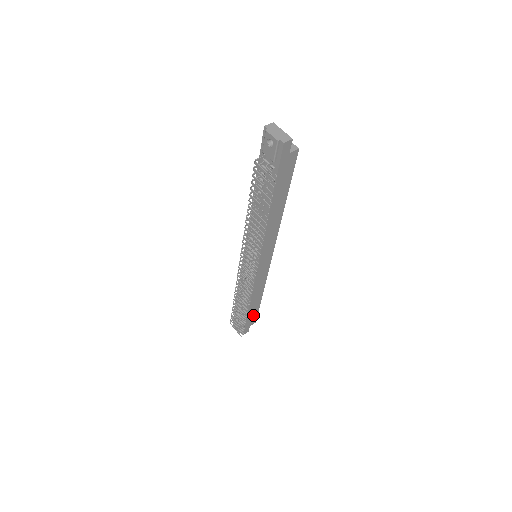
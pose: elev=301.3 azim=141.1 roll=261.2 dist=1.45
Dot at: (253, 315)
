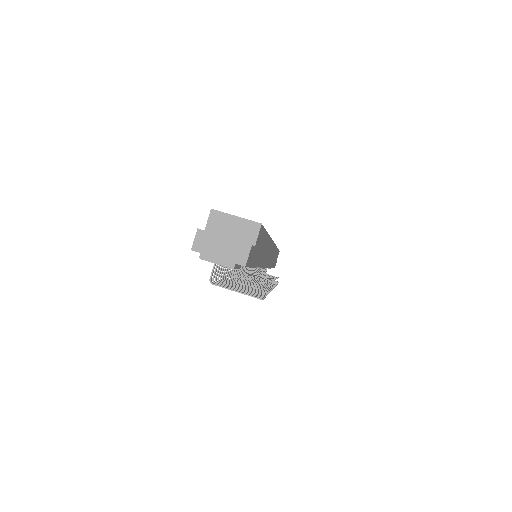
Dot at: (276, 257)
